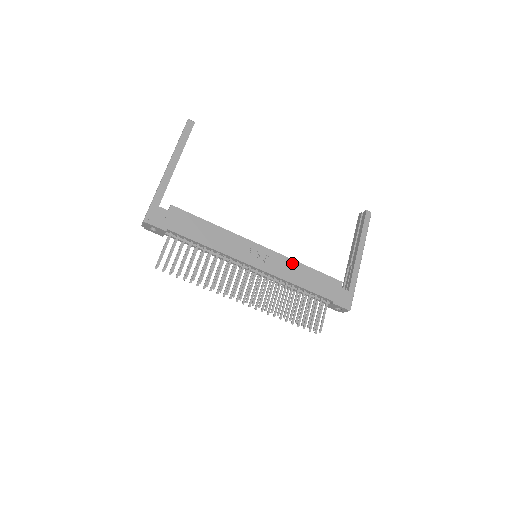
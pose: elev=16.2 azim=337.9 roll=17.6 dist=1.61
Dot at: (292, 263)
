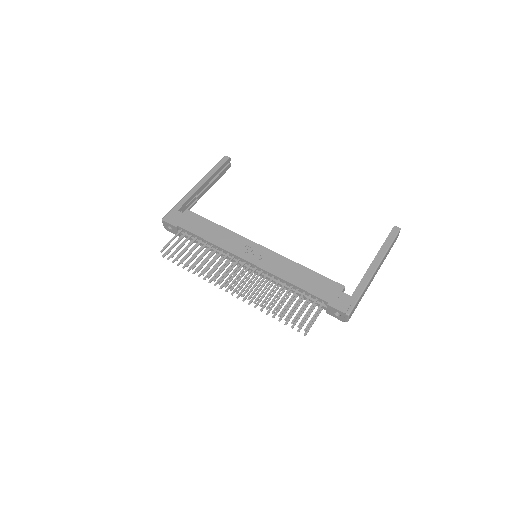
Dot at: (289, 262)
